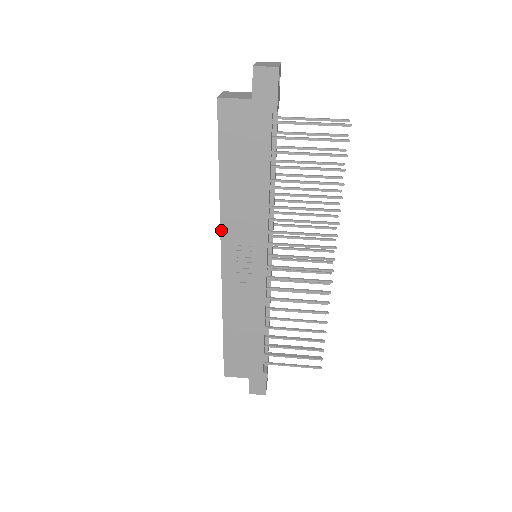
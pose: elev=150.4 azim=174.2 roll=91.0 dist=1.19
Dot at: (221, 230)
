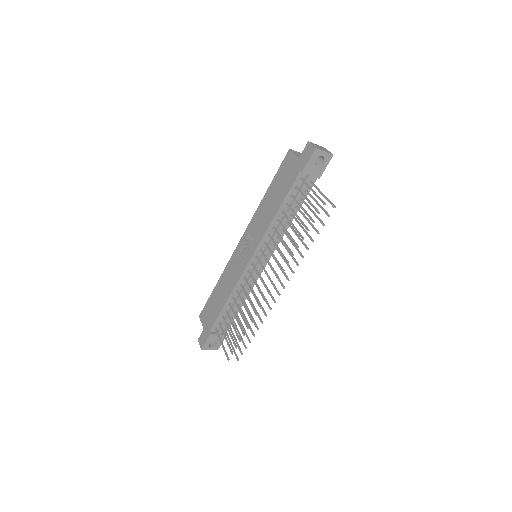
Dot at: (250, 222)
